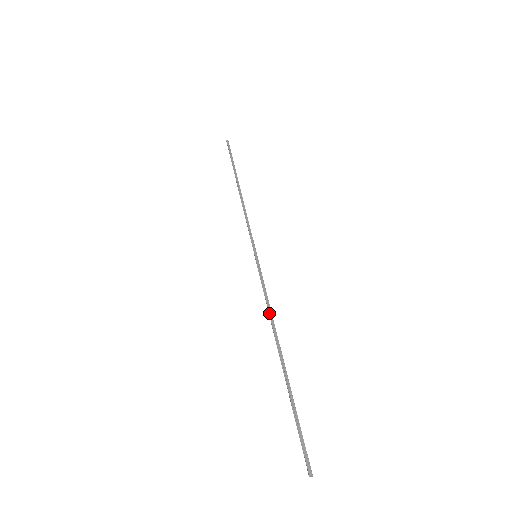
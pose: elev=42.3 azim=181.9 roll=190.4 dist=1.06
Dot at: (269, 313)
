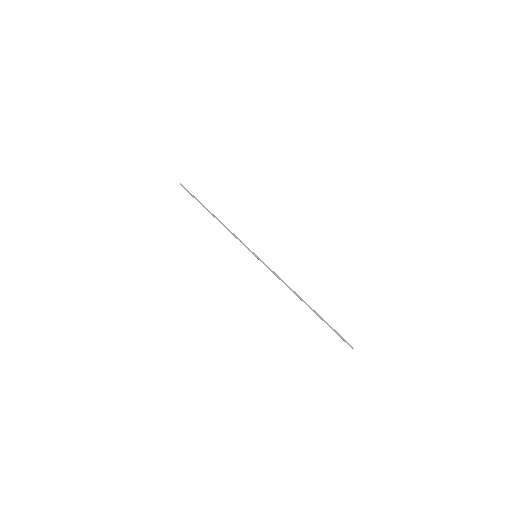
Dot at: (286, 285)
